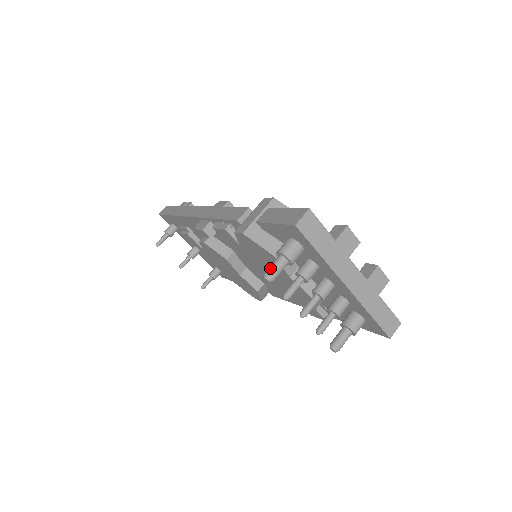
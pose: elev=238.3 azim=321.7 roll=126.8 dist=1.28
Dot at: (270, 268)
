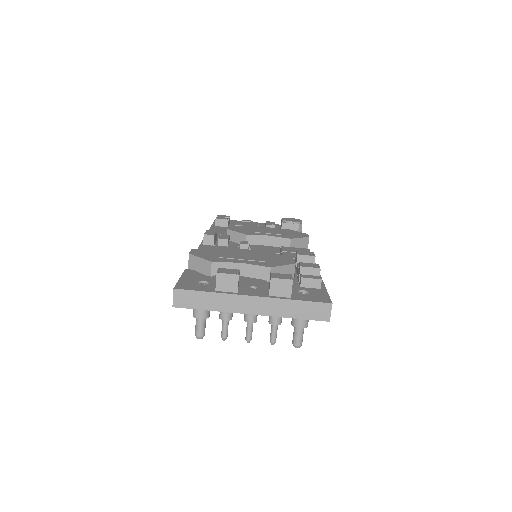
Dot at: (195, 329)
